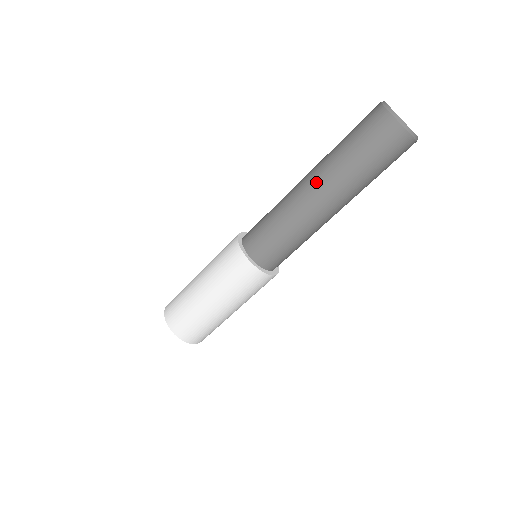
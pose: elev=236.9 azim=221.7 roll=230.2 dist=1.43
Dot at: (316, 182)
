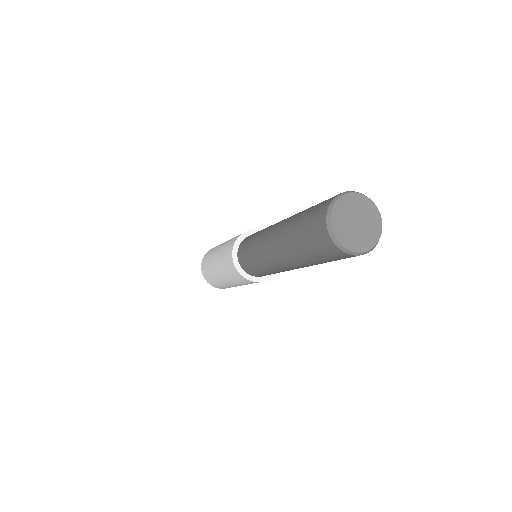
Dot at: (287, 263)
